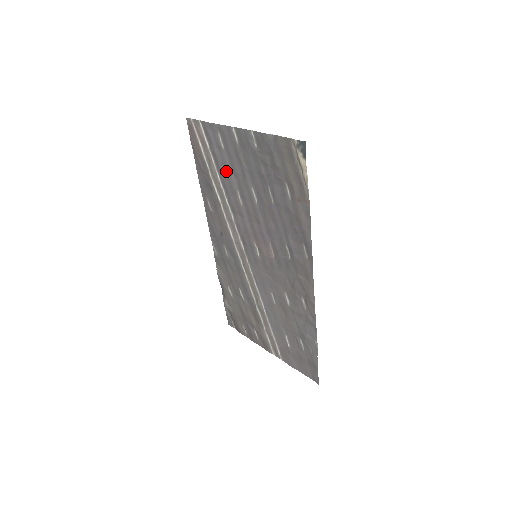
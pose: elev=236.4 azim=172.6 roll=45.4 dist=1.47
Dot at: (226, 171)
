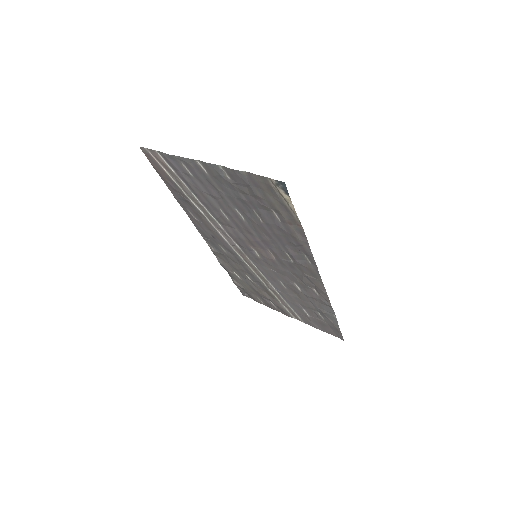
Dot at: (202, 194)
